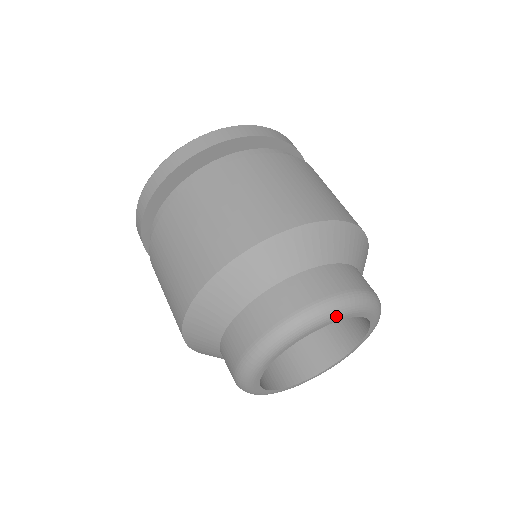
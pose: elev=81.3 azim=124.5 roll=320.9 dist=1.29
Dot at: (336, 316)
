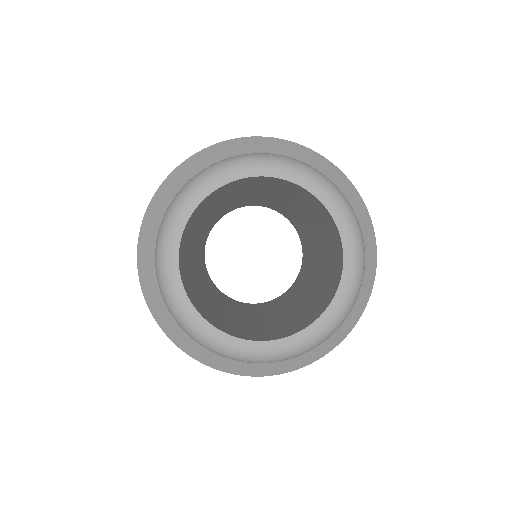
Dot at: (216, 176)
